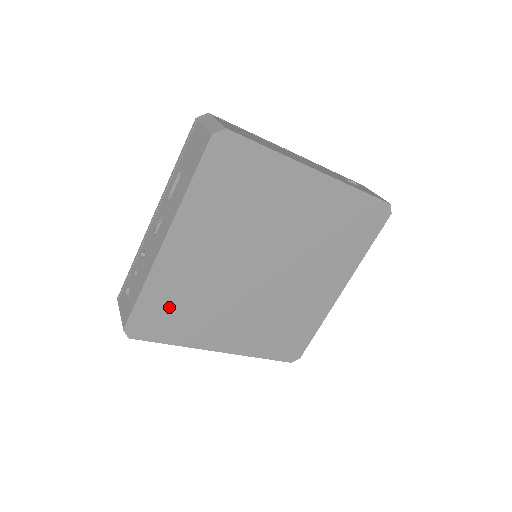
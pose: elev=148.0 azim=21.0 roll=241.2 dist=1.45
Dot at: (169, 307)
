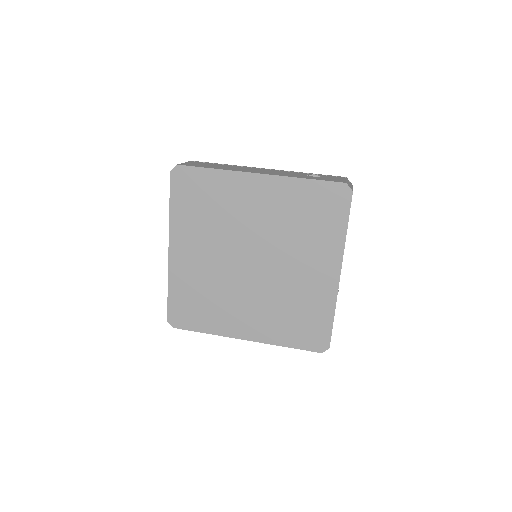
Dot at: (191, 301)
